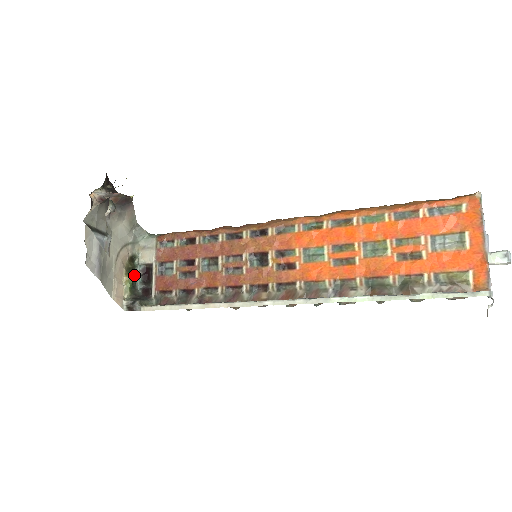
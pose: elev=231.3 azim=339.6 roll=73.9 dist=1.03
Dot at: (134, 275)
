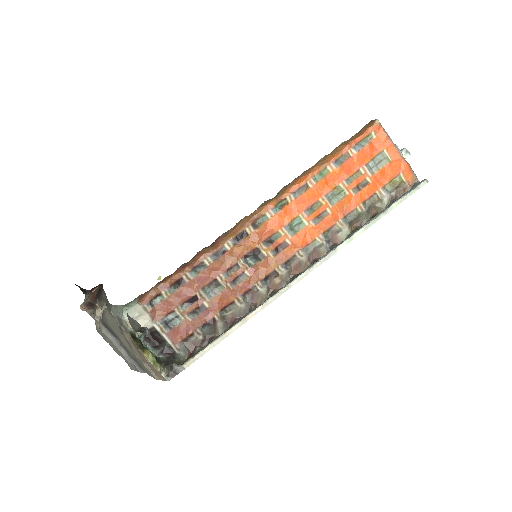
Dot at: occluded
